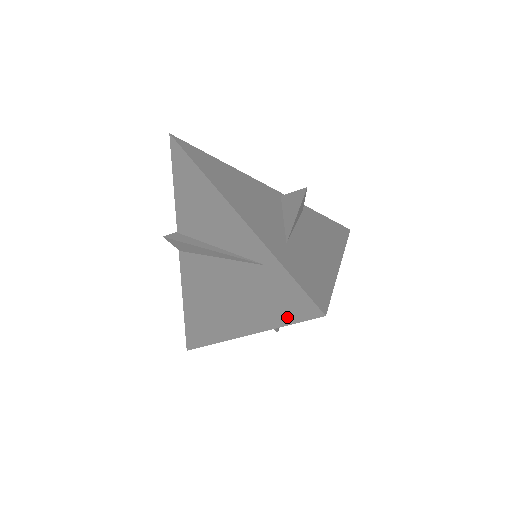
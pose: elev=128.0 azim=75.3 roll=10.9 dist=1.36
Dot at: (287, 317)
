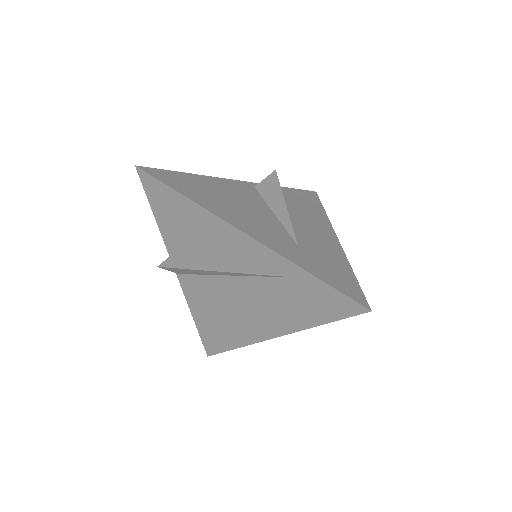
Dot at: (327, 317)
